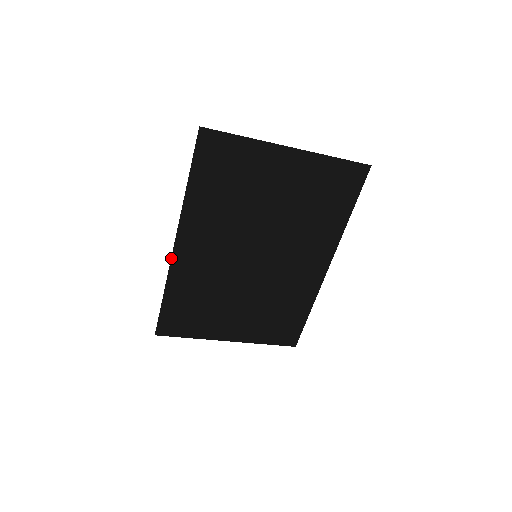
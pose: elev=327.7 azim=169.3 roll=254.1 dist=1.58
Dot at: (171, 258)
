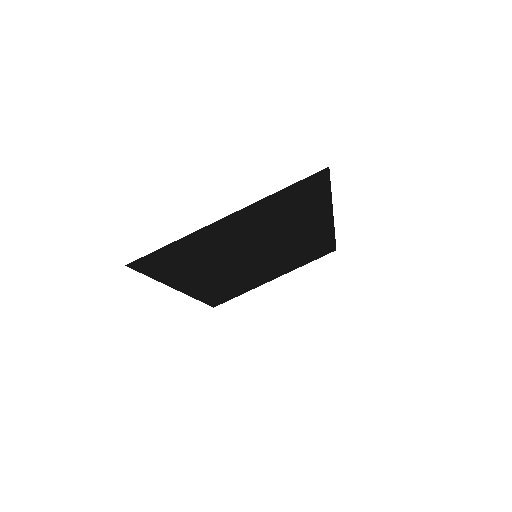
Dot at: (186, 294)
